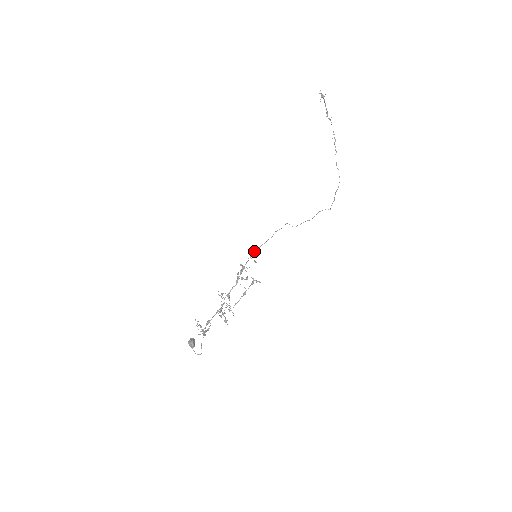
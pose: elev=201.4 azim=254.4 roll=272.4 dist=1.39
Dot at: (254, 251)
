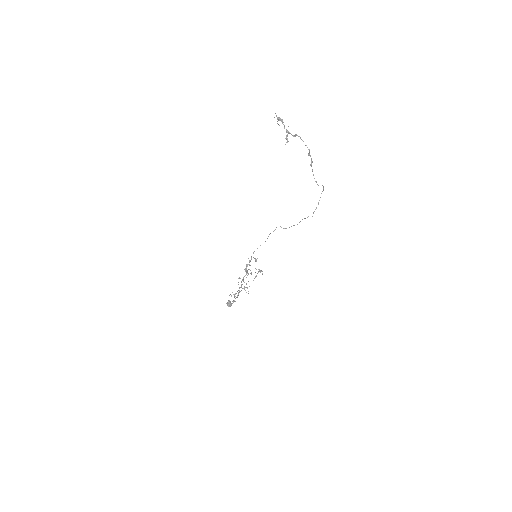
Dot at: occluded
